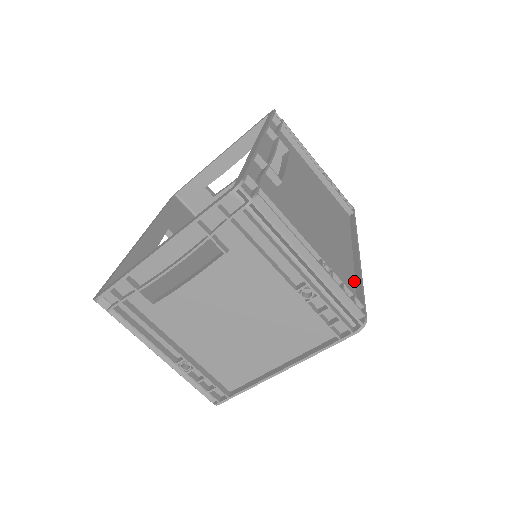
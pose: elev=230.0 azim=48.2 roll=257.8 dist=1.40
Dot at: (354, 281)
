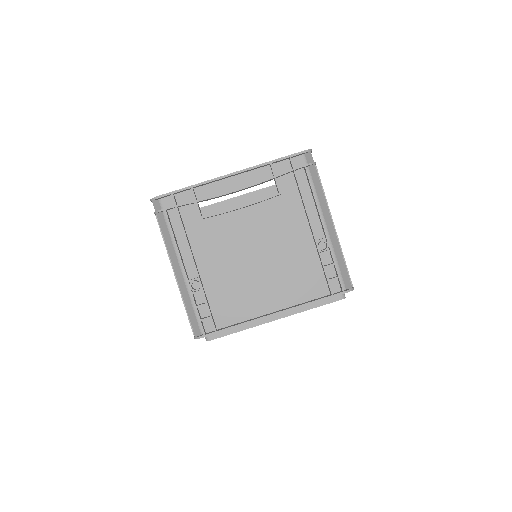
Dot at: occluded
